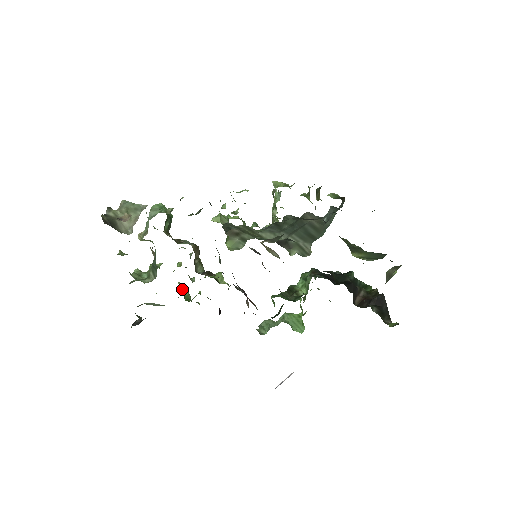
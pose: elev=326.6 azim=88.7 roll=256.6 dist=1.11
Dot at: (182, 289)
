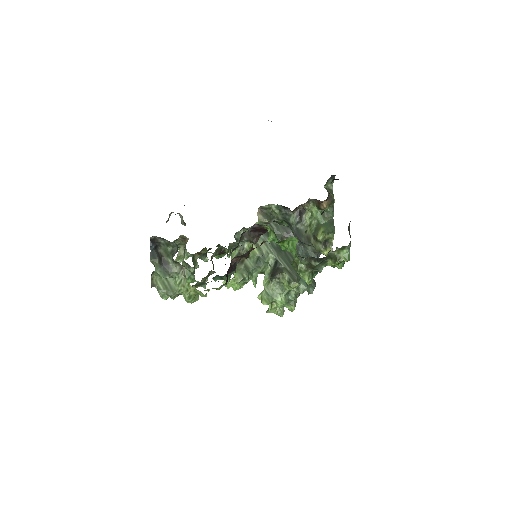
Dot at: occluded
